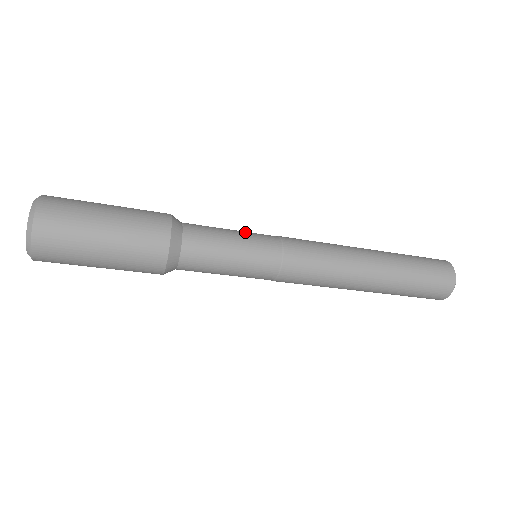
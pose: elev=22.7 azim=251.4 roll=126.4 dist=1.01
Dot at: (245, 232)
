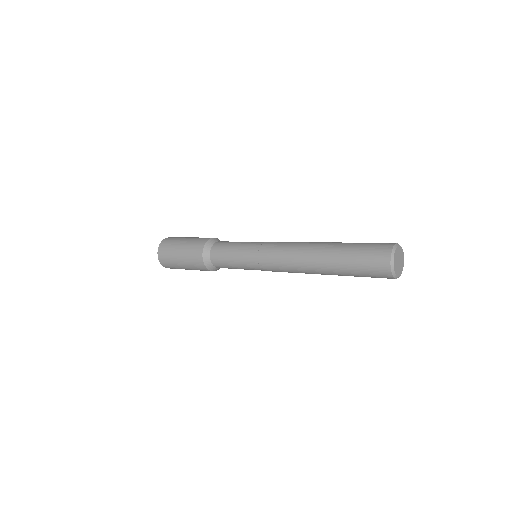
Dot at: occluded
